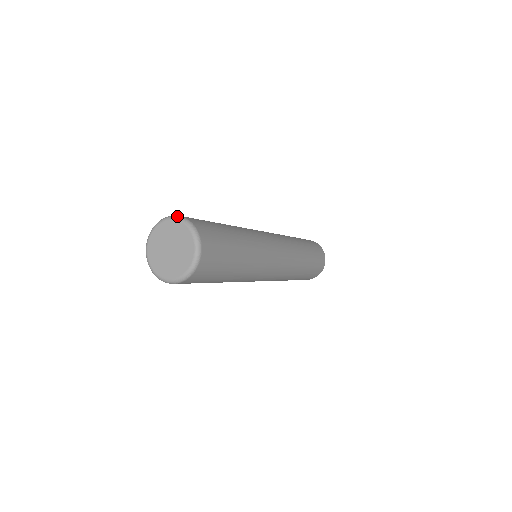
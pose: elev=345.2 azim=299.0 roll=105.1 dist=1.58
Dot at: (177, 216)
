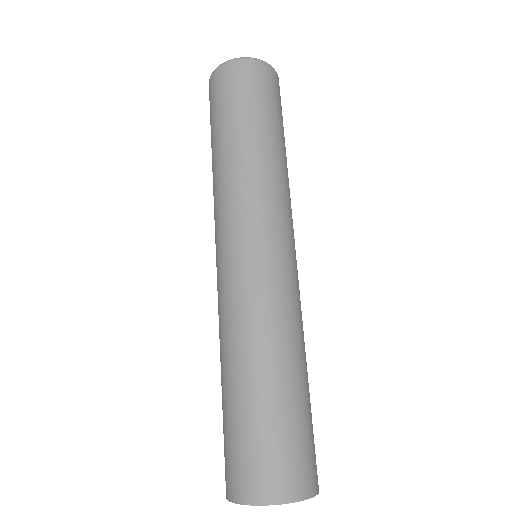
Dot at: occluded
